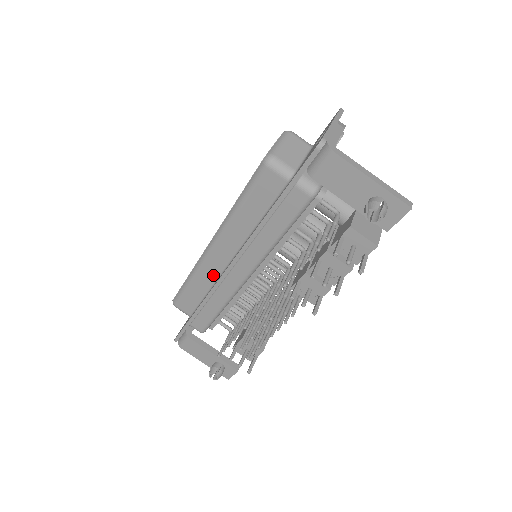
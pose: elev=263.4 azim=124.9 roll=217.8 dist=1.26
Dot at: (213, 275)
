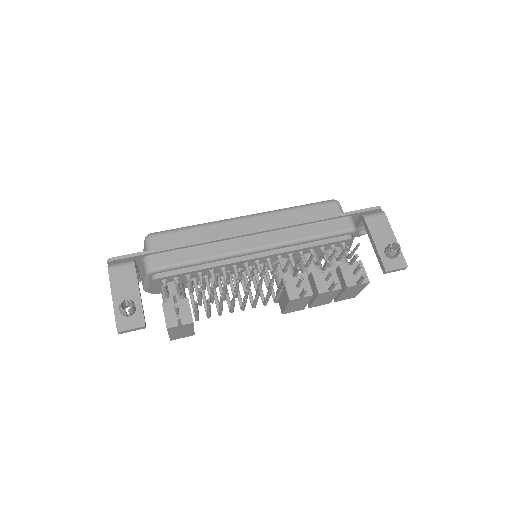
Dot at: (223, 235)
